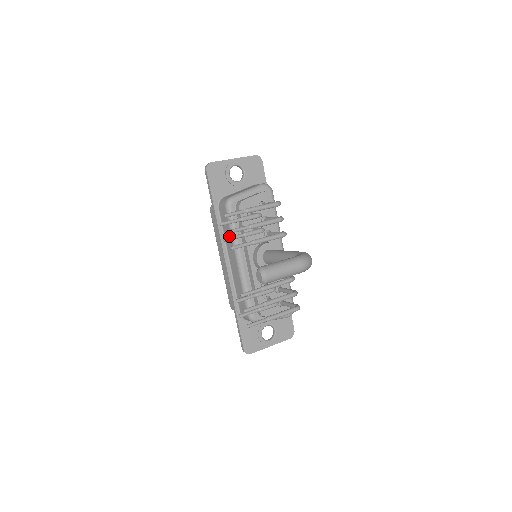
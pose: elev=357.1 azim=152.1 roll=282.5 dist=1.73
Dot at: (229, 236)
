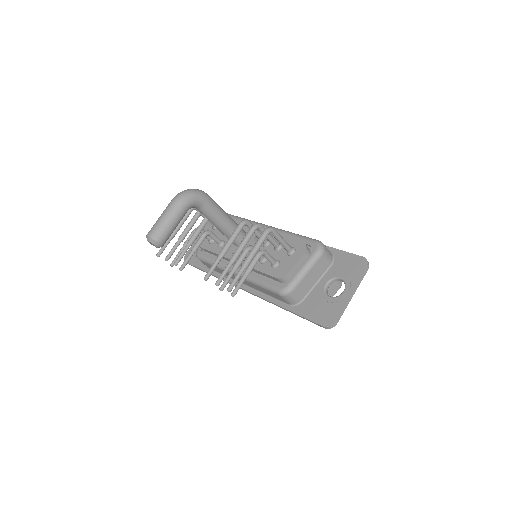
Dot at: (219, 270)
